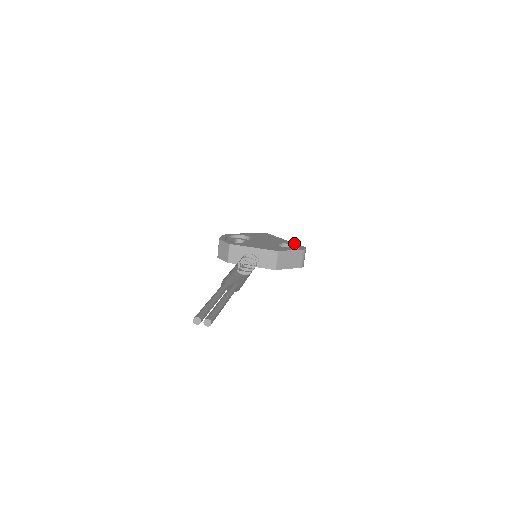
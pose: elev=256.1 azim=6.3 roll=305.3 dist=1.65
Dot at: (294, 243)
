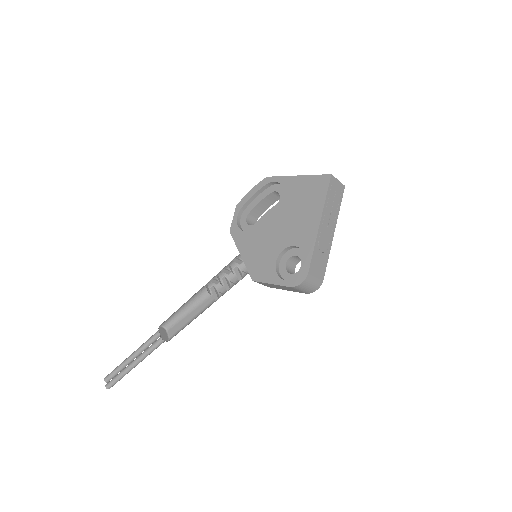
Dot at: (311, 250)
